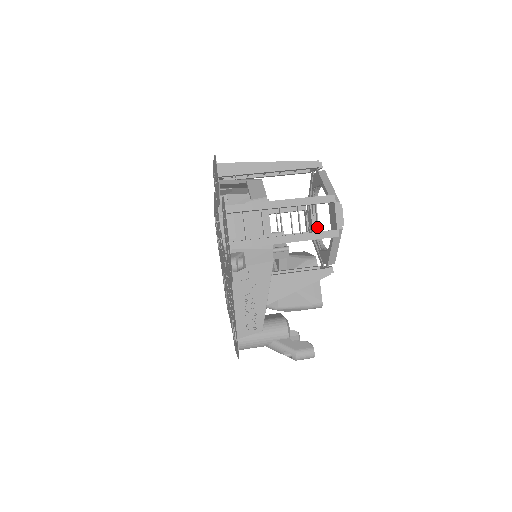
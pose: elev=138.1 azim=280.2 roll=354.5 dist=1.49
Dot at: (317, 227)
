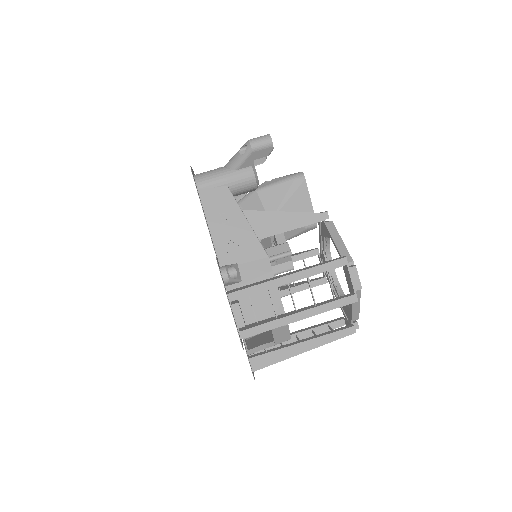
Dot at: (329, 328)
